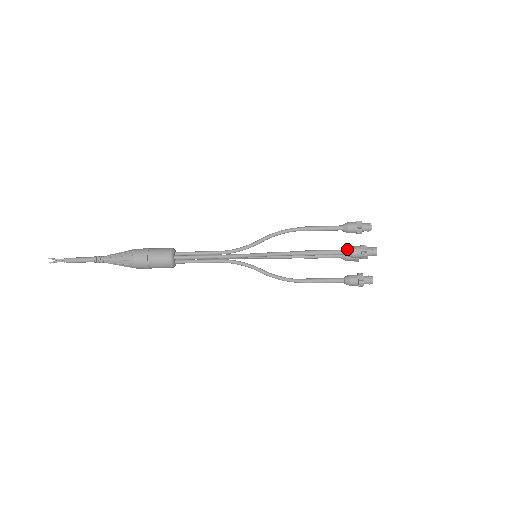
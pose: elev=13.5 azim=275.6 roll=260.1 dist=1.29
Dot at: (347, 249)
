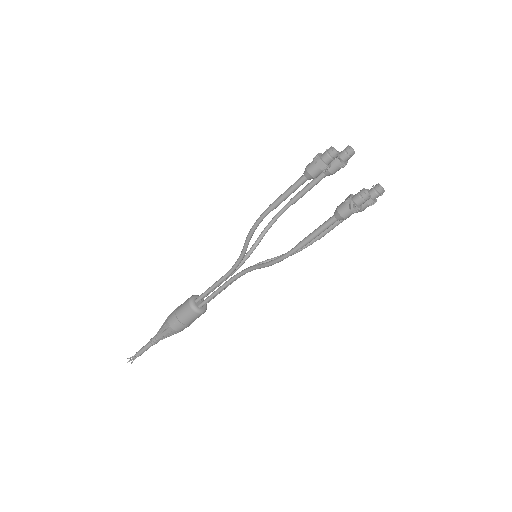
Dot at: (304, 172)
